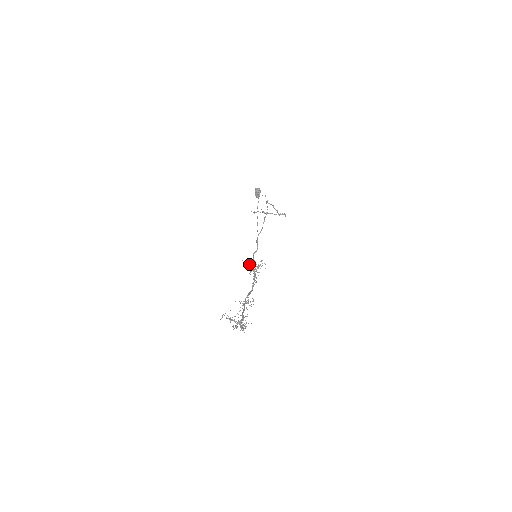
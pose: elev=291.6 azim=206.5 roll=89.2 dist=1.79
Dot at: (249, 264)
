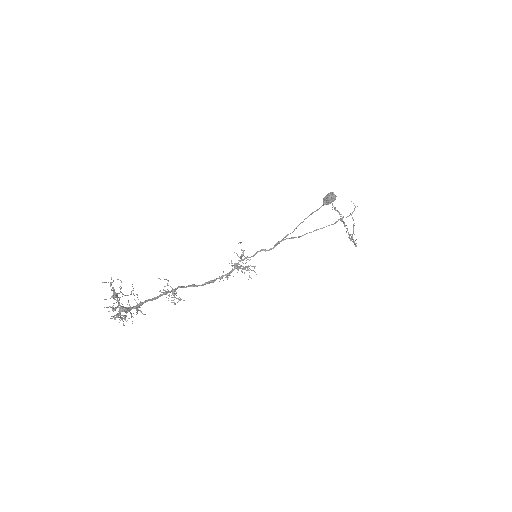
Dot at: (242, 254)
